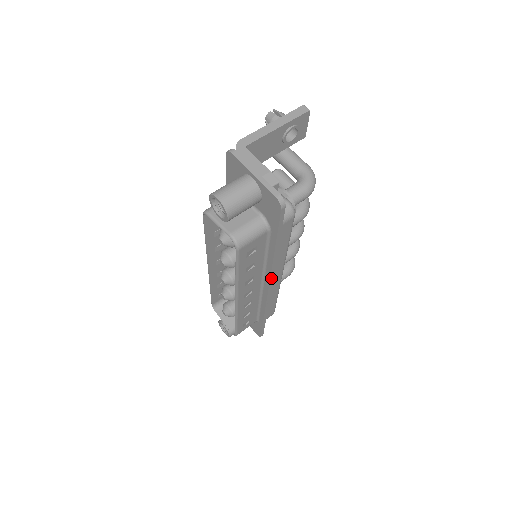
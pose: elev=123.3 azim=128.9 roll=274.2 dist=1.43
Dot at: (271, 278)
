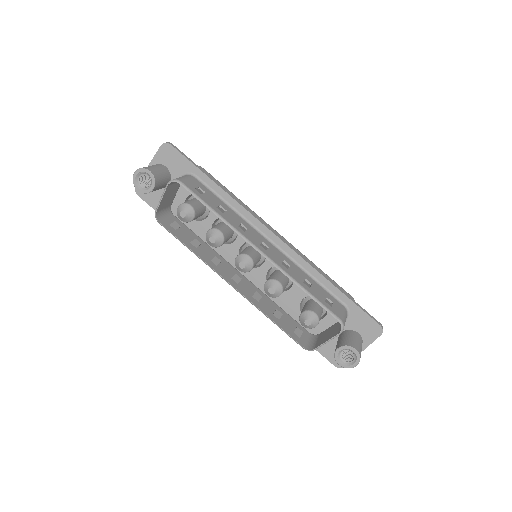
Dot at: (257, 219)
